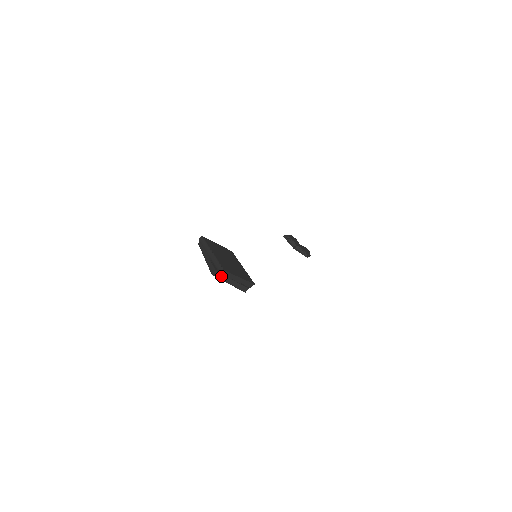
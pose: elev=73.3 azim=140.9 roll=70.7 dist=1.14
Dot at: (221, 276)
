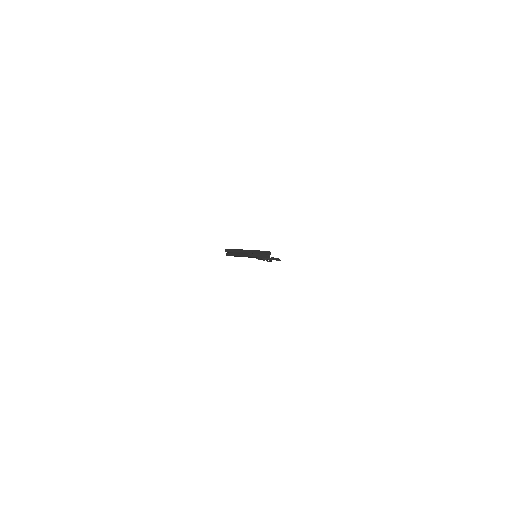
Dot at: (253, 255)
